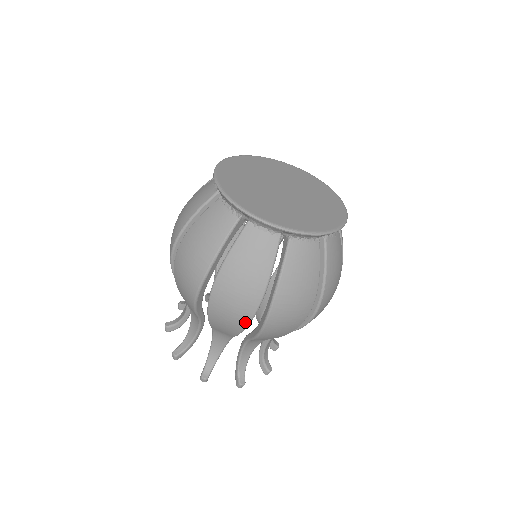
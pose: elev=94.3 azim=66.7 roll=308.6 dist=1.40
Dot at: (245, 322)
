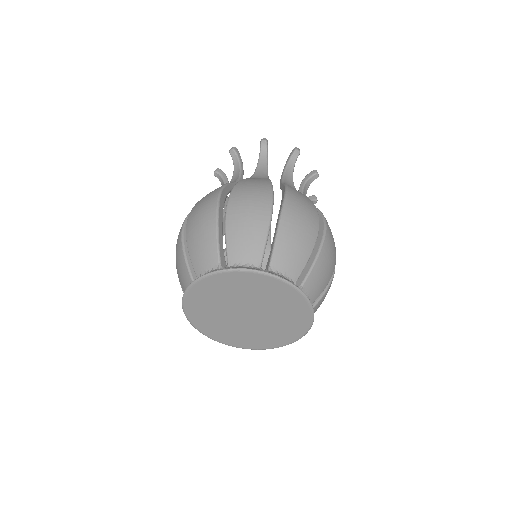
Dot at: occluded
